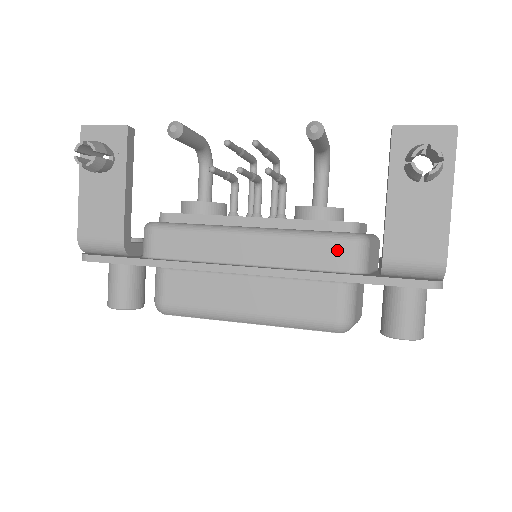
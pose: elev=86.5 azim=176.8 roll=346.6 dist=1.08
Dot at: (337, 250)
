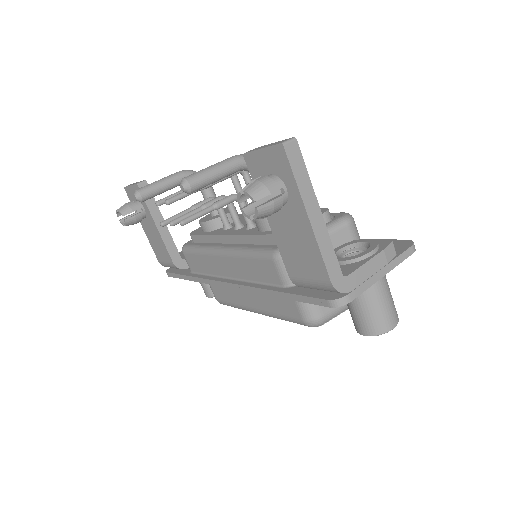
Dot at: (268, 267)
